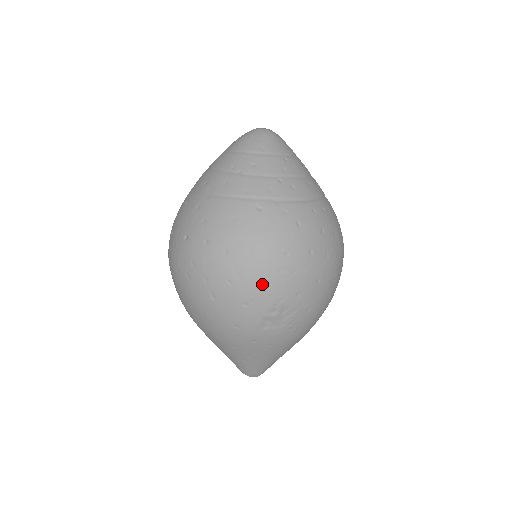
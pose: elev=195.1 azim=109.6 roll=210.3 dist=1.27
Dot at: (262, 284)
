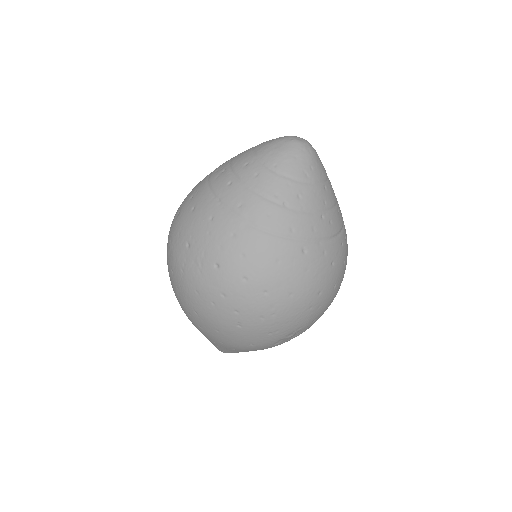
Dot at: (292, 320)
